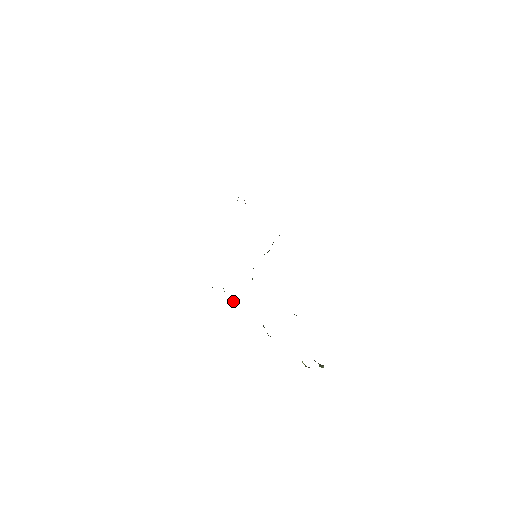
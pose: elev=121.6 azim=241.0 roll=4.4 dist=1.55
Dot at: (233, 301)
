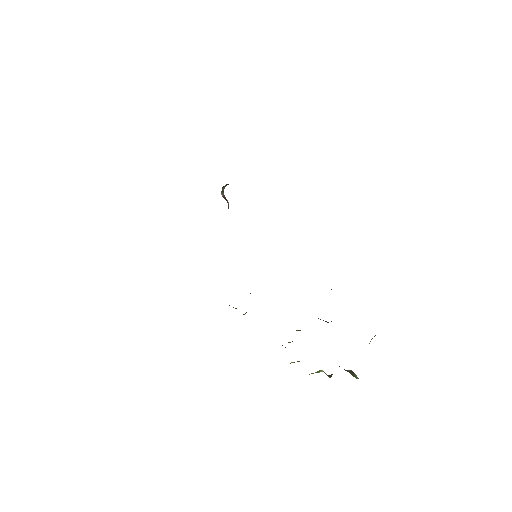
Dot at: occluded
